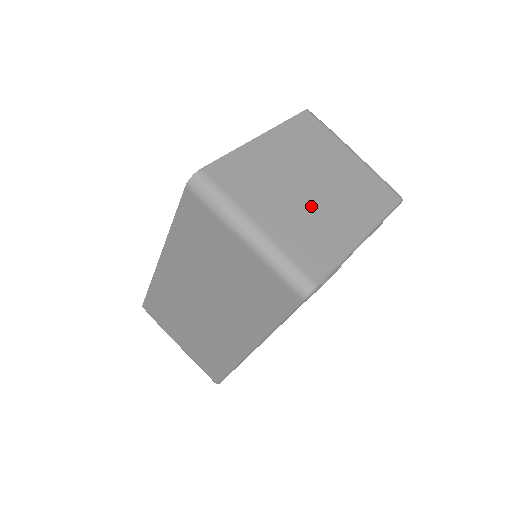
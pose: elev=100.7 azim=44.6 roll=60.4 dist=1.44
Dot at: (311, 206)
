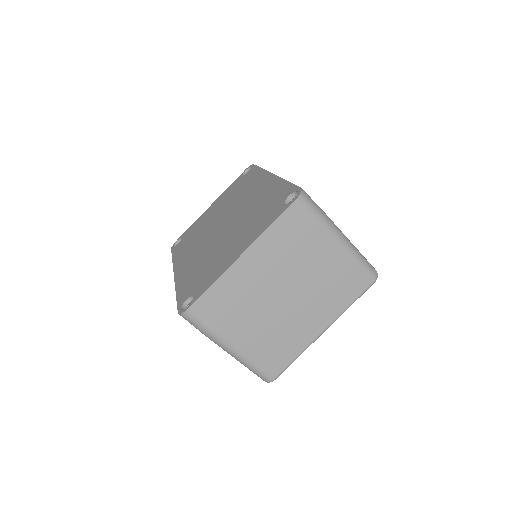
Dot at: (281, 317)
